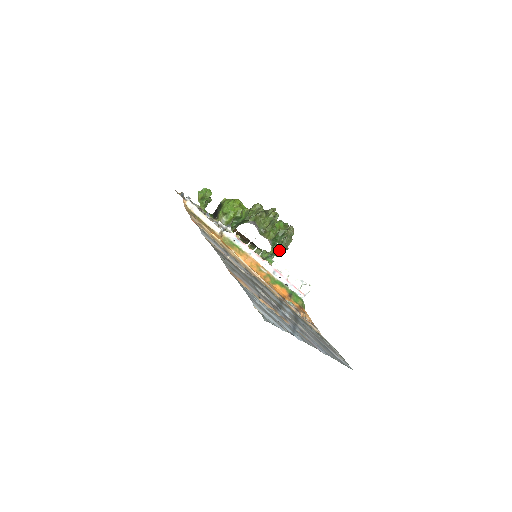
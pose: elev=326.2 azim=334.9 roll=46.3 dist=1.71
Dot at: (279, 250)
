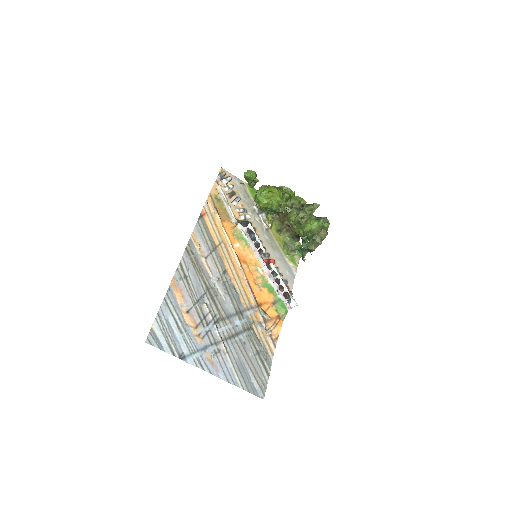
Dot at: (306, 249)
